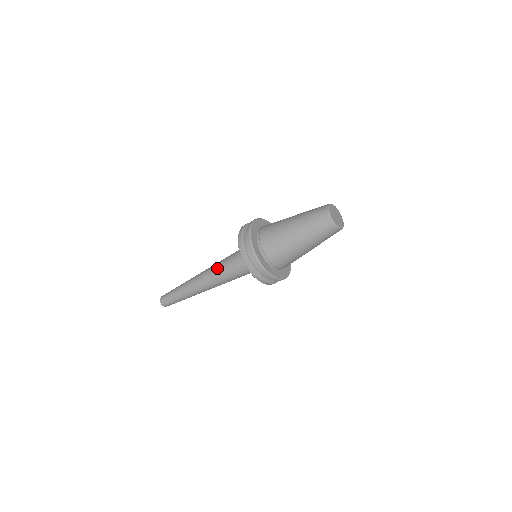
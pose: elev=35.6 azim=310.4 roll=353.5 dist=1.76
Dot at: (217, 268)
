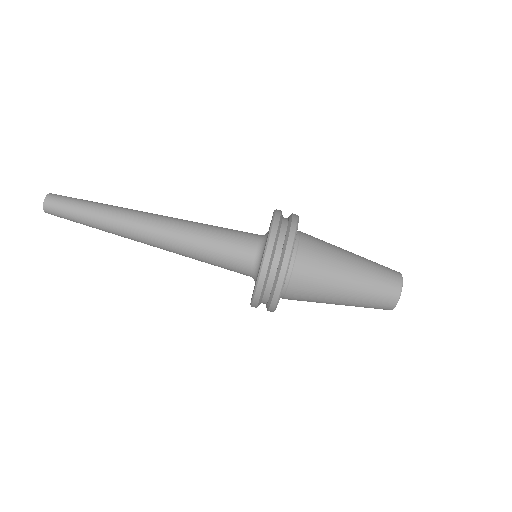
Dot at: occluded
